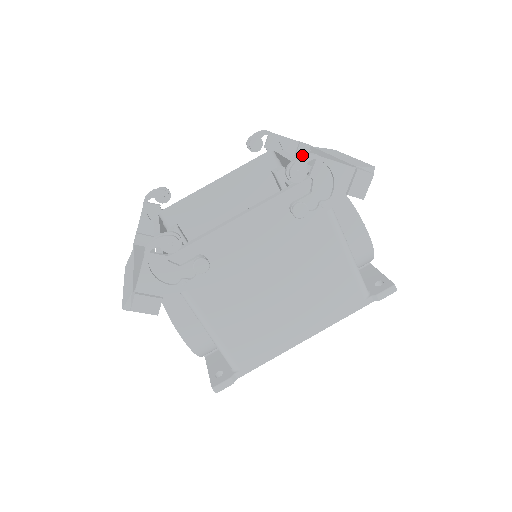
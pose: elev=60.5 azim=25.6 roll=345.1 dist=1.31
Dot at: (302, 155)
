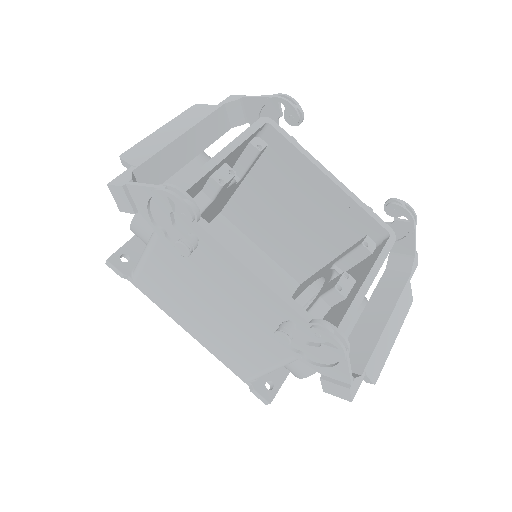
Dot at: (341, 335)
